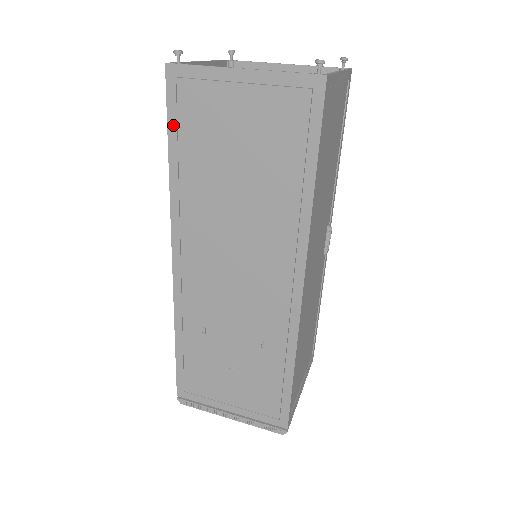
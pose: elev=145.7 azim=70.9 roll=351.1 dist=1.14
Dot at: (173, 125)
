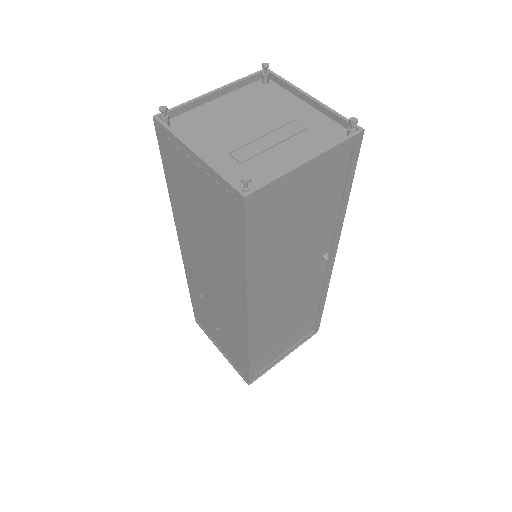
Dot at: (165, 162)
